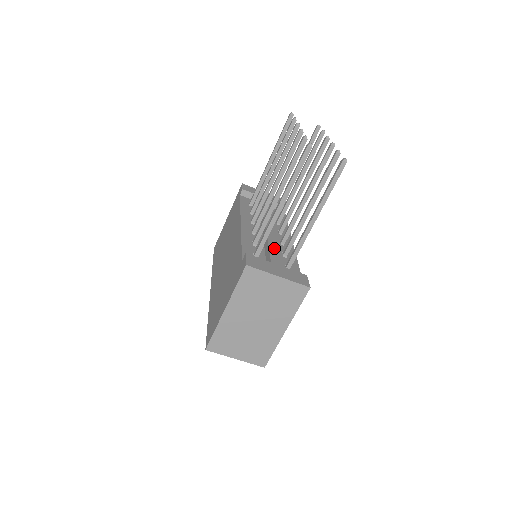
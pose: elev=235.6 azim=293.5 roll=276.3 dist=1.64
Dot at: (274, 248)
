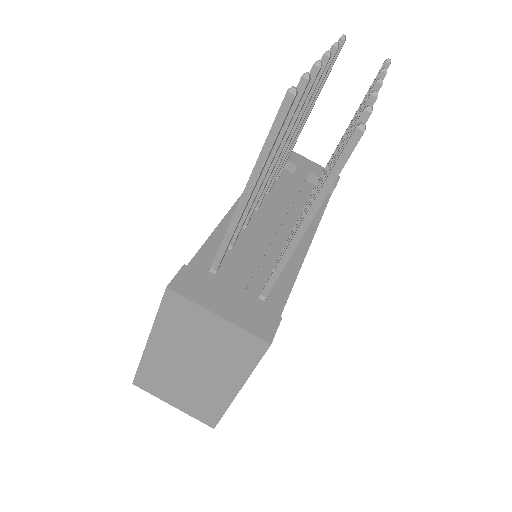
Dot at: (252, 258)
